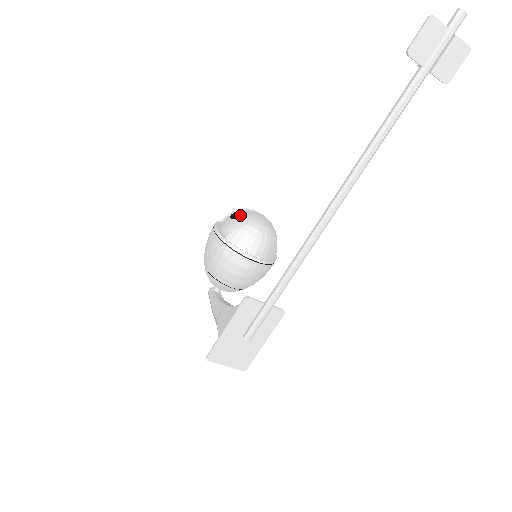
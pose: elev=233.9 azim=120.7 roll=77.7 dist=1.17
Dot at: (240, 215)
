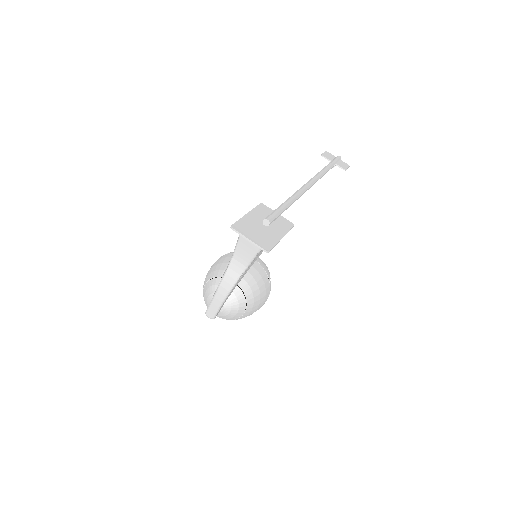
Dot at: occluded
